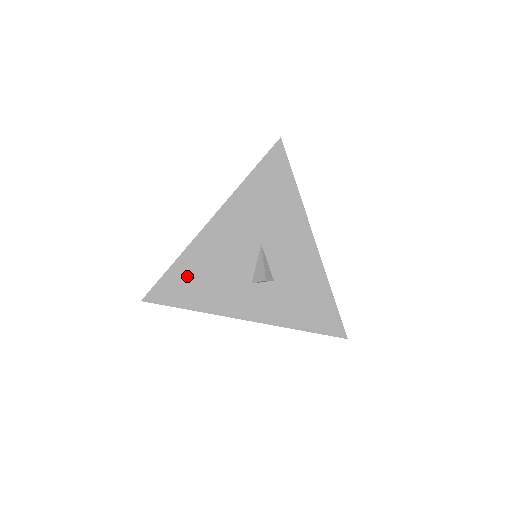
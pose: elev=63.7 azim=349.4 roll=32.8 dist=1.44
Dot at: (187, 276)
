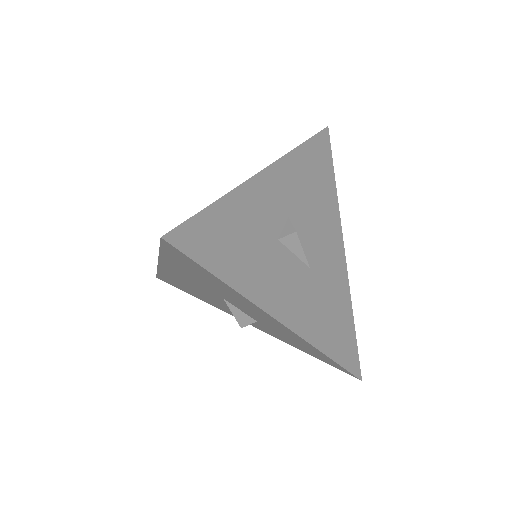
Dot at: (176, 283)
